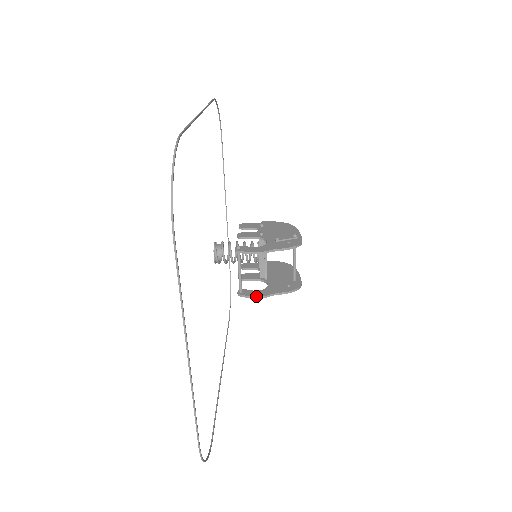
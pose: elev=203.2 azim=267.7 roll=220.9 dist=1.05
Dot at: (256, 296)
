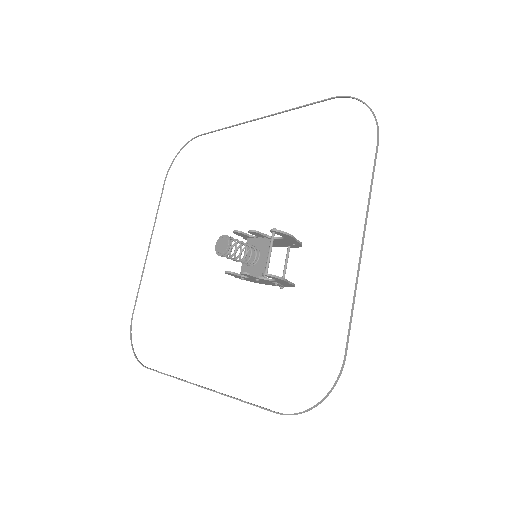
Dot at: occluded
